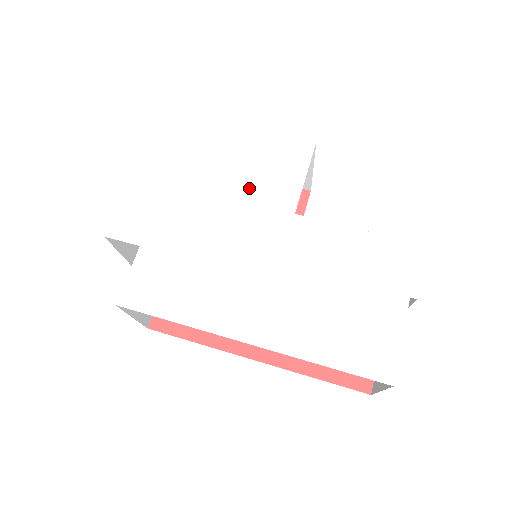
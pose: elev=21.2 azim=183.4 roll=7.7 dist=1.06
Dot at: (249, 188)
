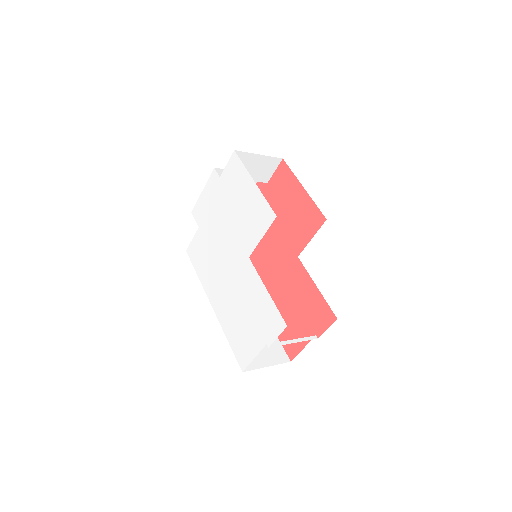
Dot at: (240, 226)
